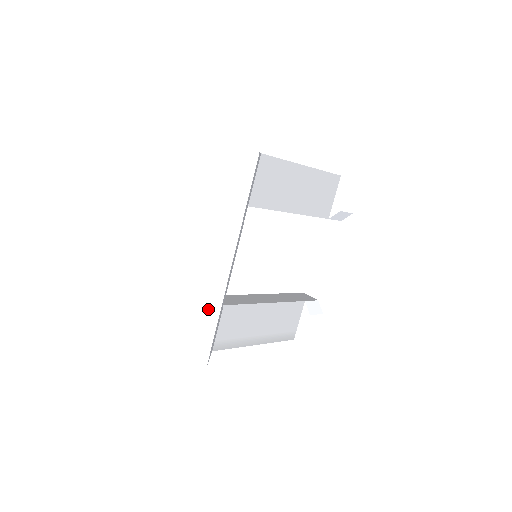
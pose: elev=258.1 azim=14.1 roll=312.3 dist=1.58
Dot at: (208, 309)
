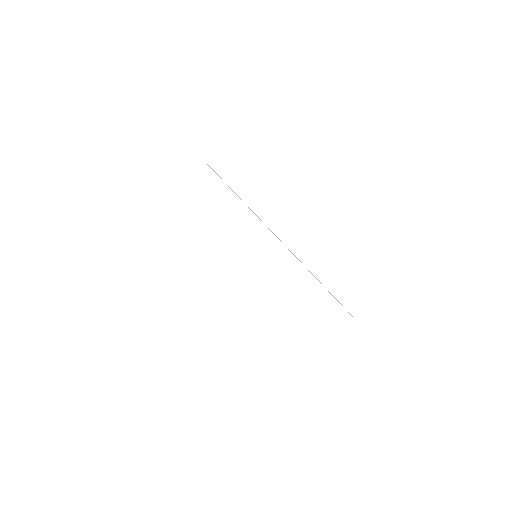
Dot at: occluded
